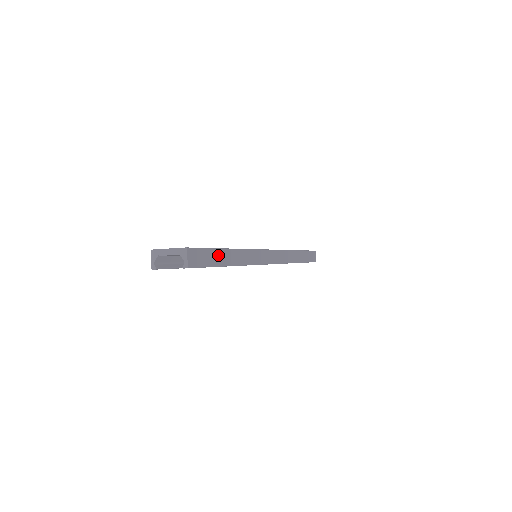
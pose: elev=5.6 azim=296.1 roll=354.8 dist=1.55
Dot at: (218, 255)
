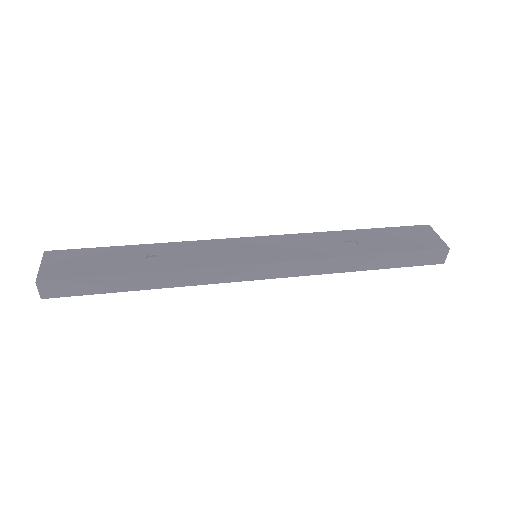
Dot at: (108, 282)
